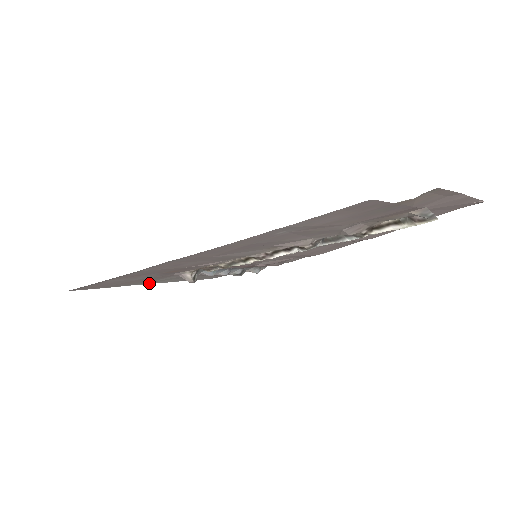
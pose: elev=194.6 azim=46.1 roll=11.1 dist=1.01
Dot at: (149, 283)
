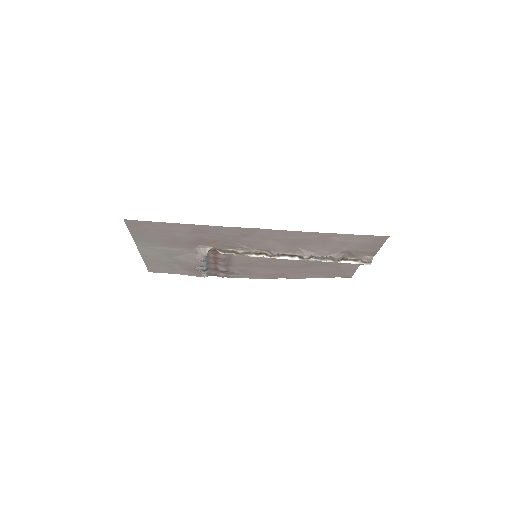
Dot at: (141, 248)
